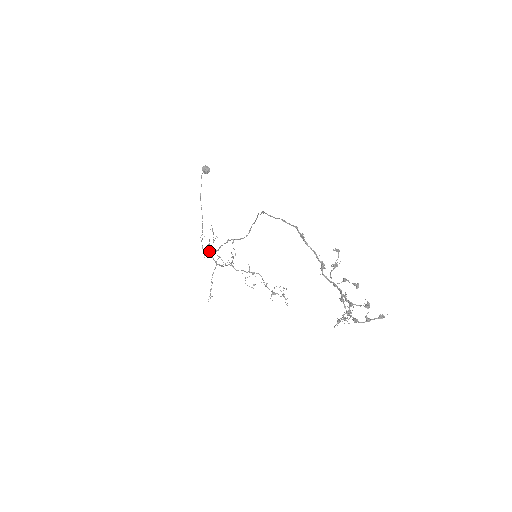
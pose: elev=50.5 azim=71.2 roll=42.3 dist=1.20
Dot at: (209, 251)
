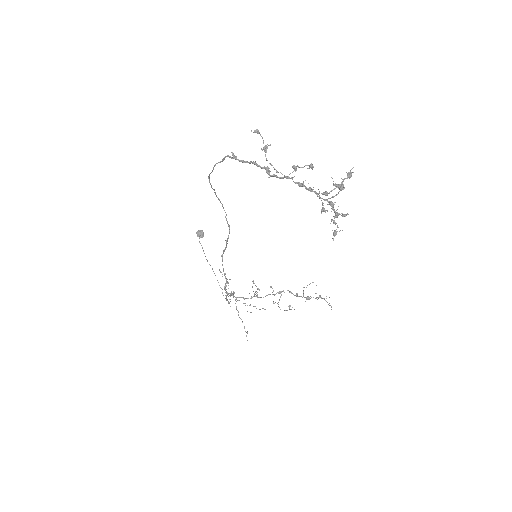
Dot at: occluded
